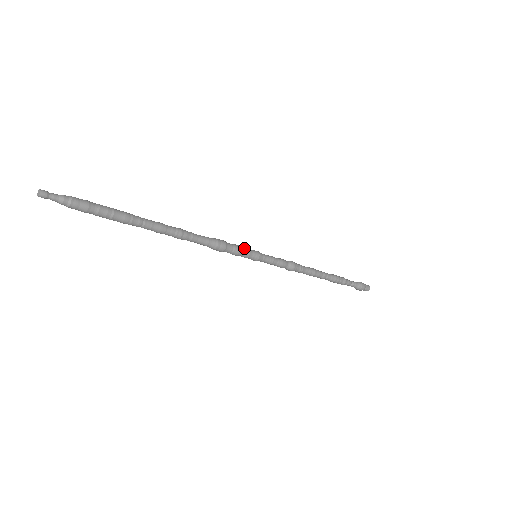
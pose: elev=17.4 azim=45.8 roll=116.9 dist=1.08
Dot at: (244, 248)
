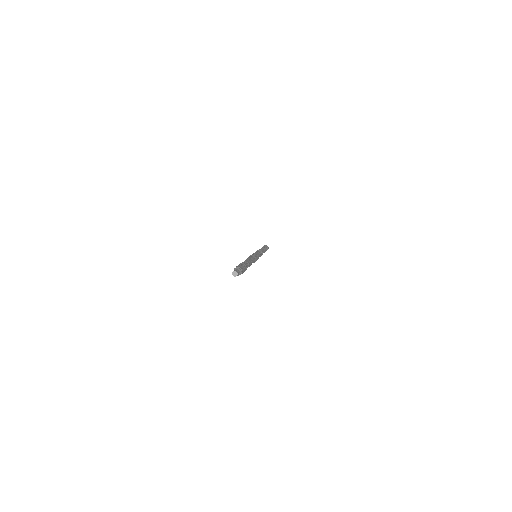
Dot at: (257, 255)
